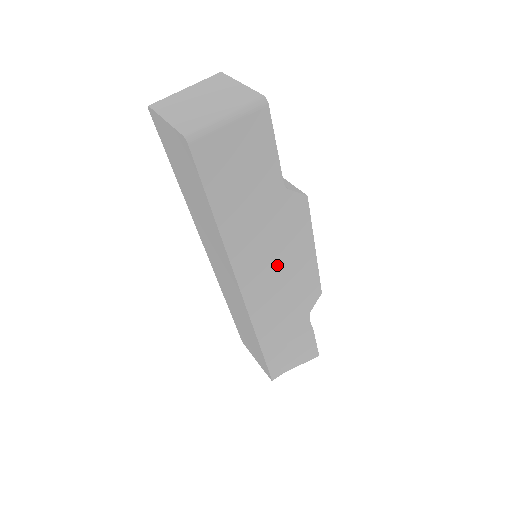
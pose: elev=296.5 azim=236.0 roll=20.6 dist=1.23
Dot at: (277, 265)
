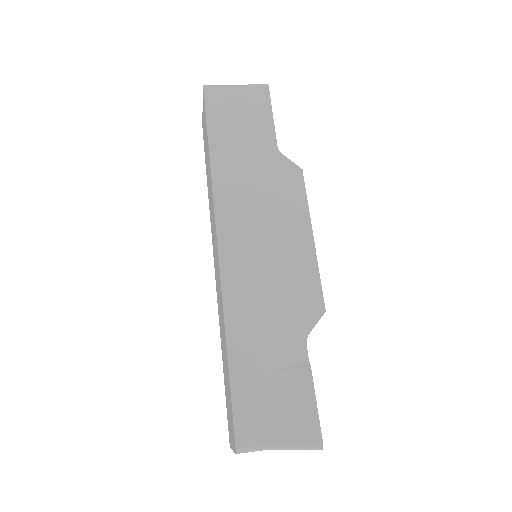
Dot at: (264, 229)
